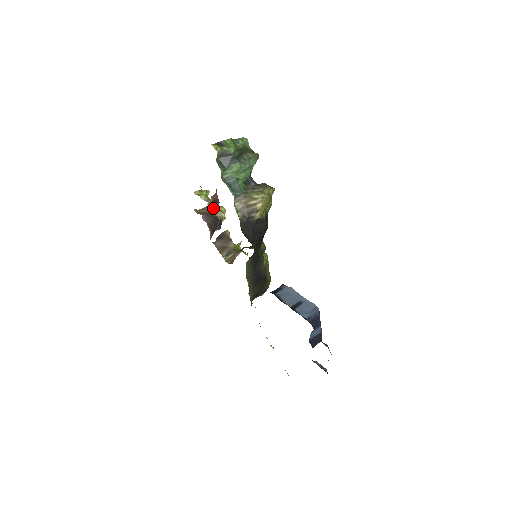
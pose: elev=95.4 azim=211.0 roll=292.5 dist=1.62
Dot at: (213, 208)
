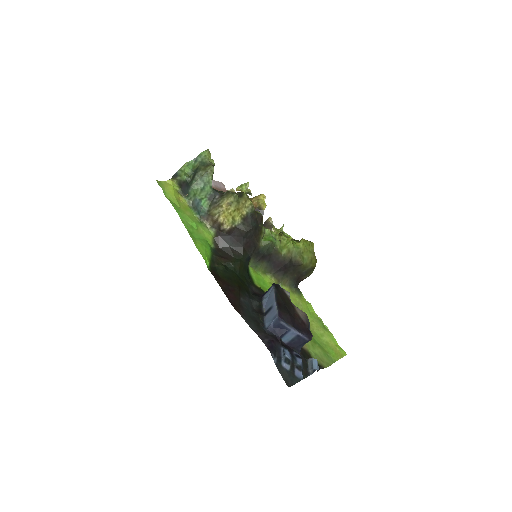
Dot at: (252, 200)
